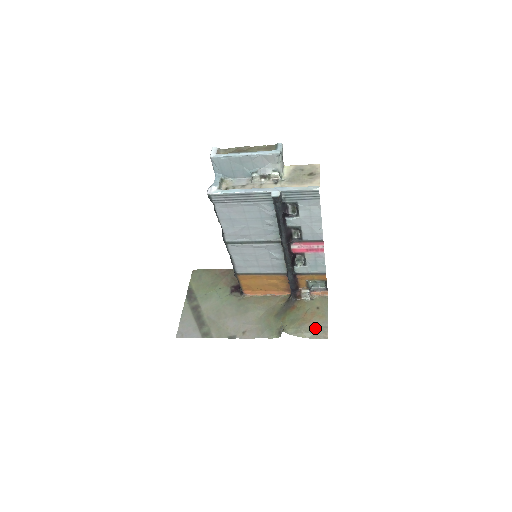
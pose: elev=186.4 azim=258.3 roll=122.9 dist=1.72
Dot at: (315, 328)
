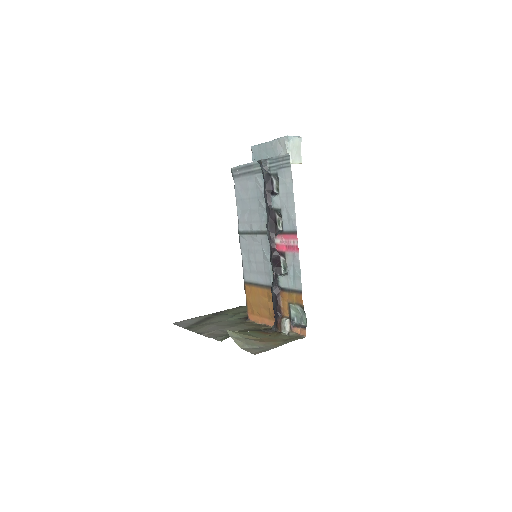
Dot at: (258, 346)
